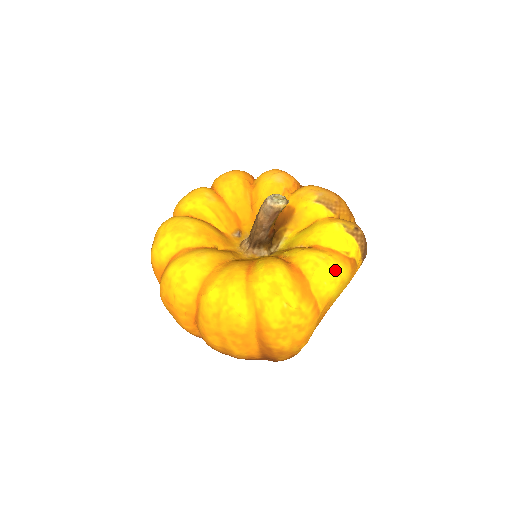
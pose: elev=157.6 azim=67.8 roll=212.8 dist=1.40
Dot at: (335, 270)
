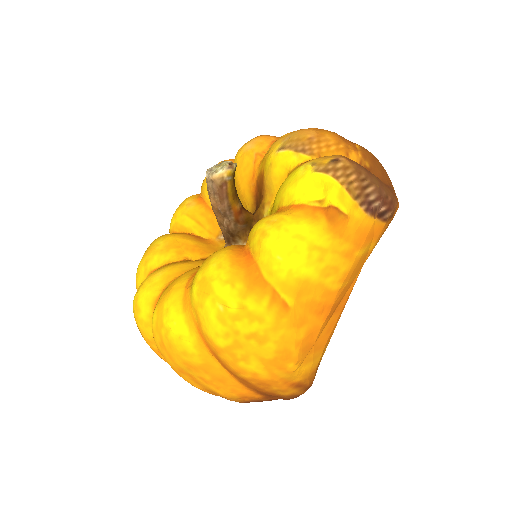
Dot at: (292, 233)
